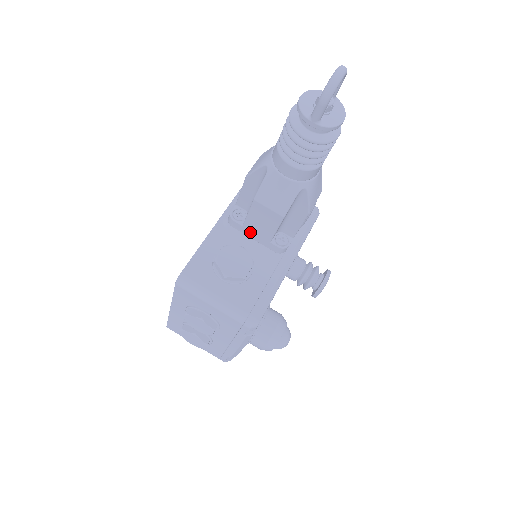
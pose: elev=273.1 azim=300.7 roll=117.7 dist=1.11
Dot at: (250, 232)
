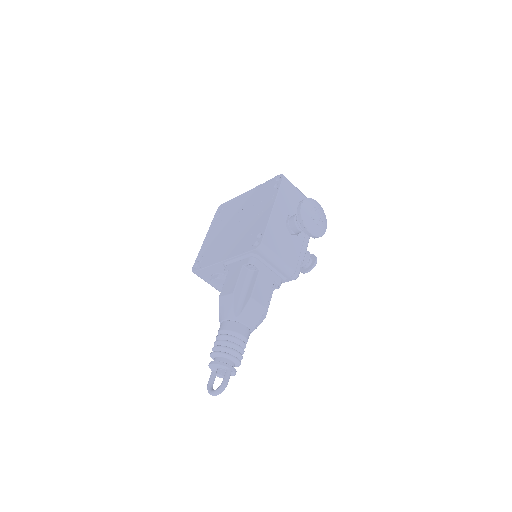
Dot at: occluded
